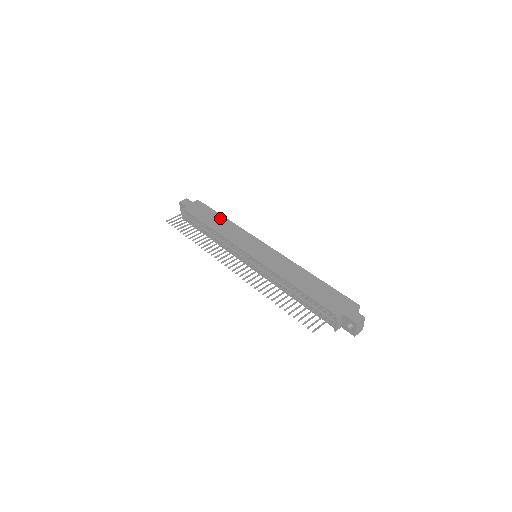
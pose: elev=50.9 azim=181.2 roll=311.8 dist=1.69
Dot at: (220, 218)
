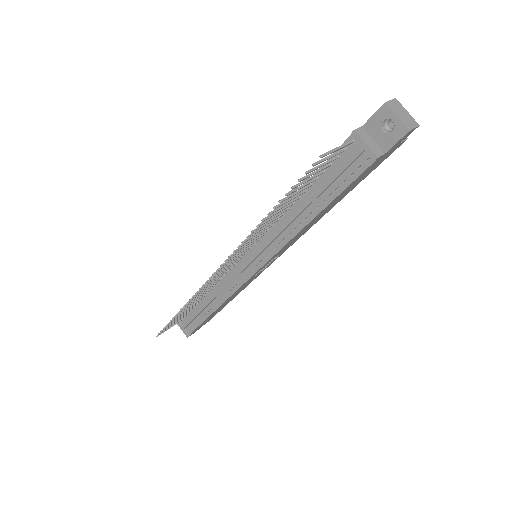
Dot at: occluded
